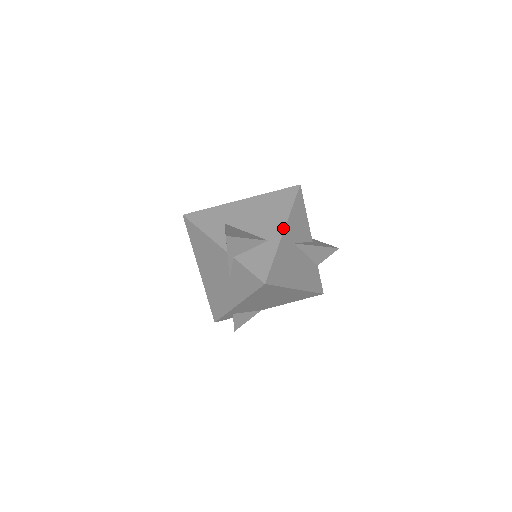
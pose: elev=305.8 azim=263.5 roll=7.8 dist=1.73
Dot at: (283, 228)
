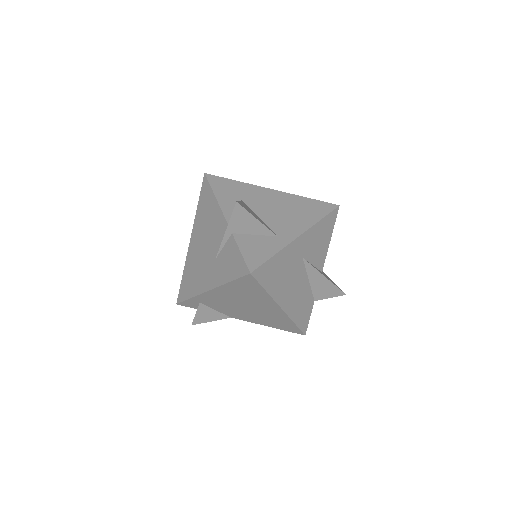
Dot at: (300, 233)
